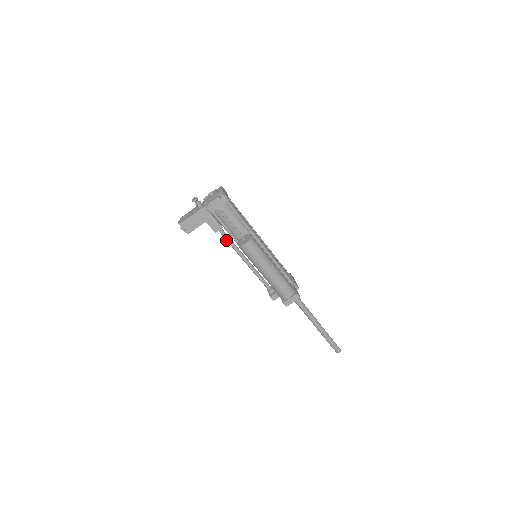
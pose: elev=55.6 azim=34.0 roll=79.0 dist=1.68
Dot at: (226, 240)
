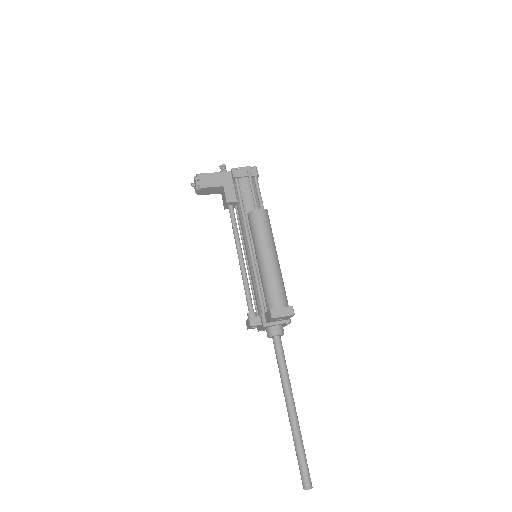
Dot at: occluded
